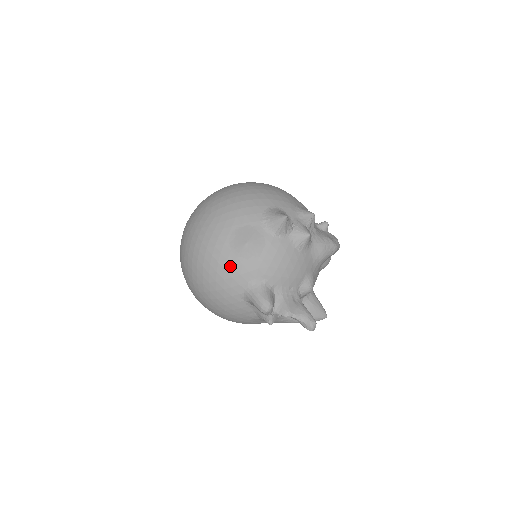
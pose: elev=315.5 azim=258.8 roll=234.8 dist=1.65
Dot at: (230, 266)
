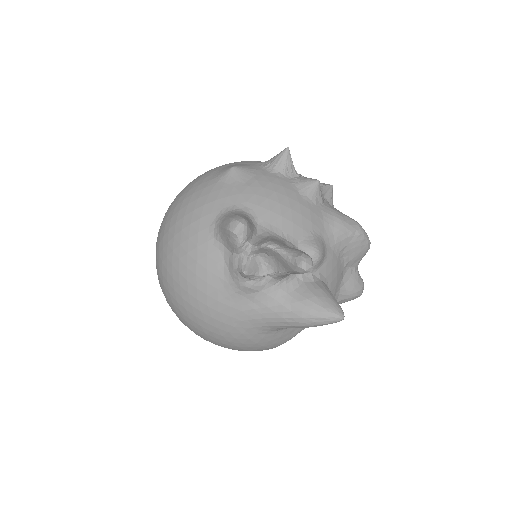
Dot at: (206, 193)
